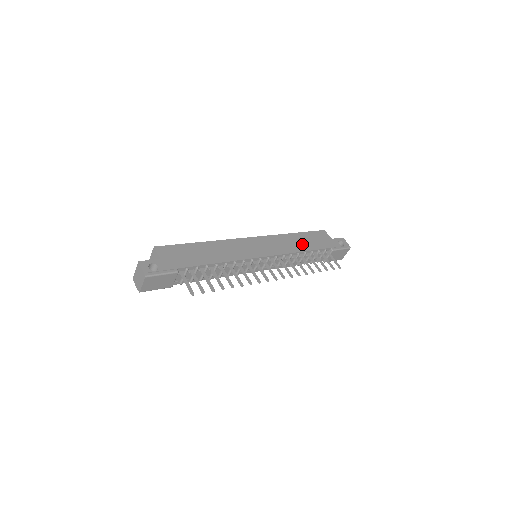
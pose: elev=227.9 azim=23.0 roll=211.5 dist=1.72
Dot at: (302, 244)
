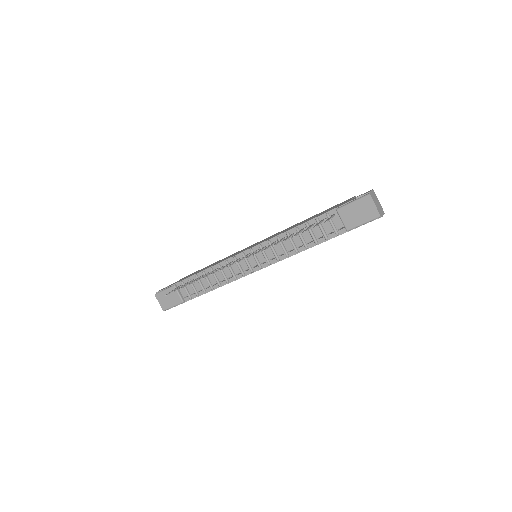
Dot at: occluded
